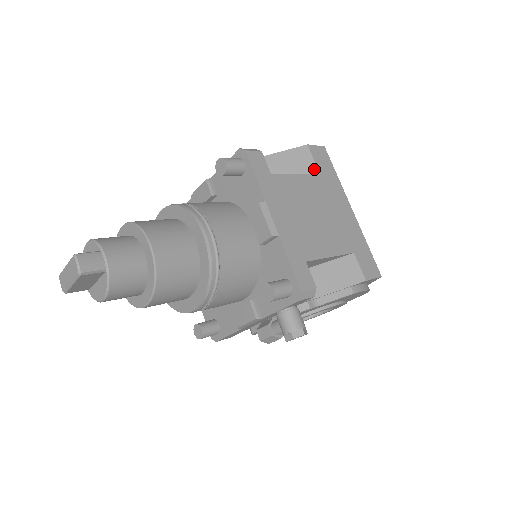
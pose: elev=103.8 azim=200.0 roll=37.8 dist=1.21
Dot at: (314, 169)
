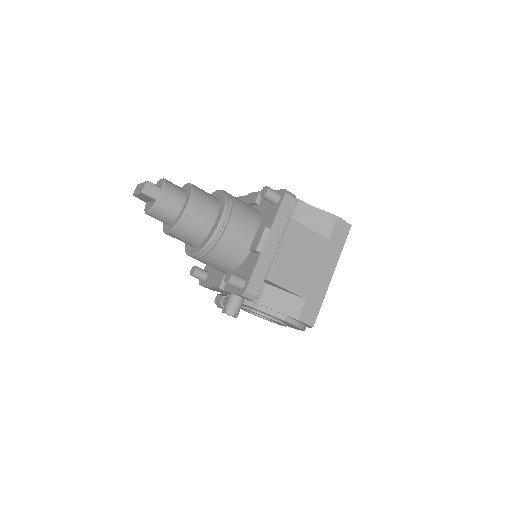
Dot at: (328, 234)
